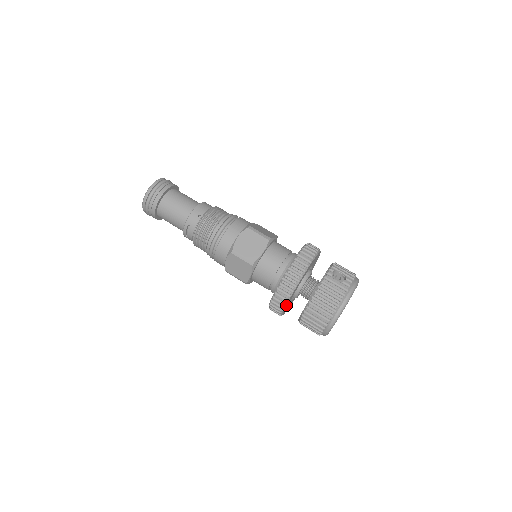
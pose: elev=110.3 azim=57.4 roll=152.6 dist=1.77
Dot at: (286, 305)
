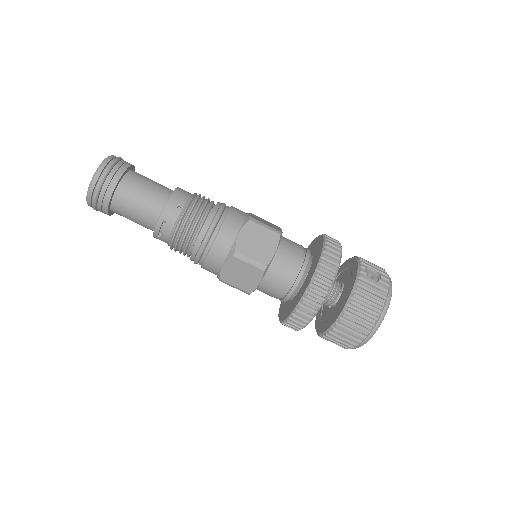
Dot at: (311, 318)
